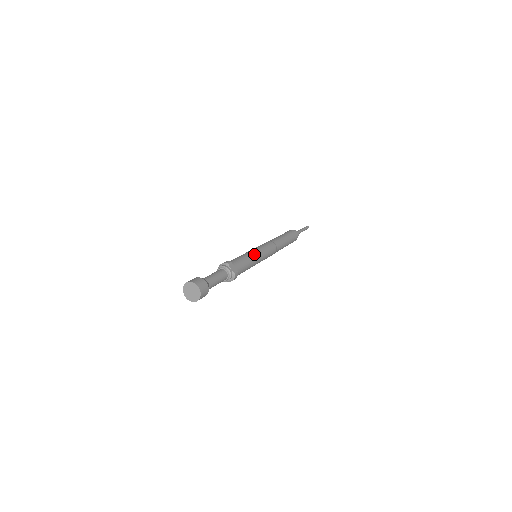
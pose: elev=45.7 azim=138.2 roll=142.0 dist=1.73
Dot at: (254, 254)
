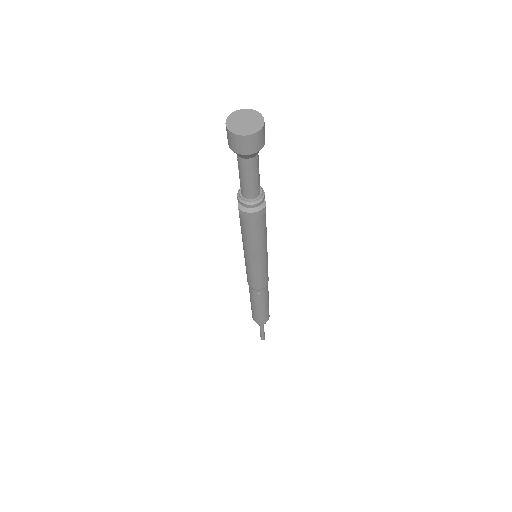
Dot at: occluded
